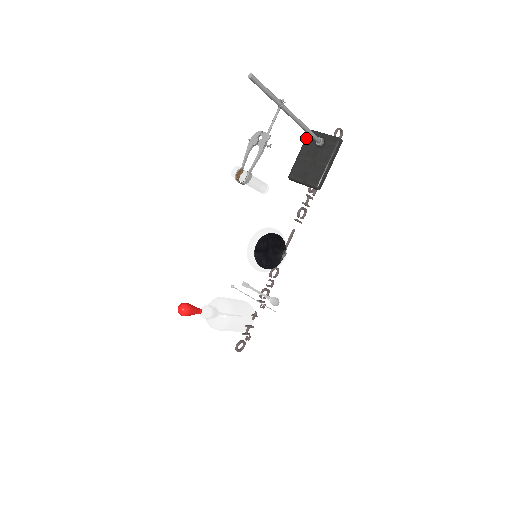
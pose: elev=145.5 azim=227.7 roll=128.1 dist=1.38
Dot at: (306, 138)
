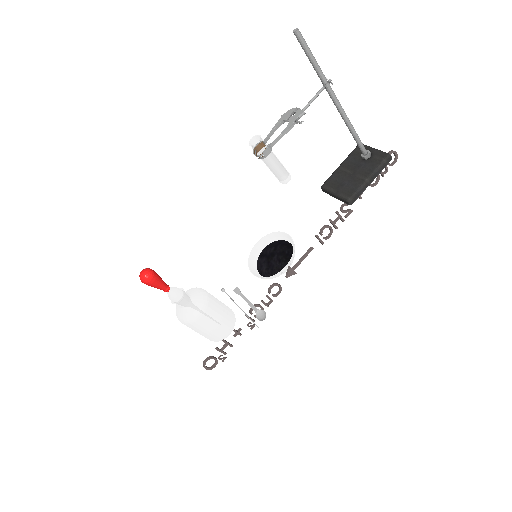
Dot at: (353, 150)
